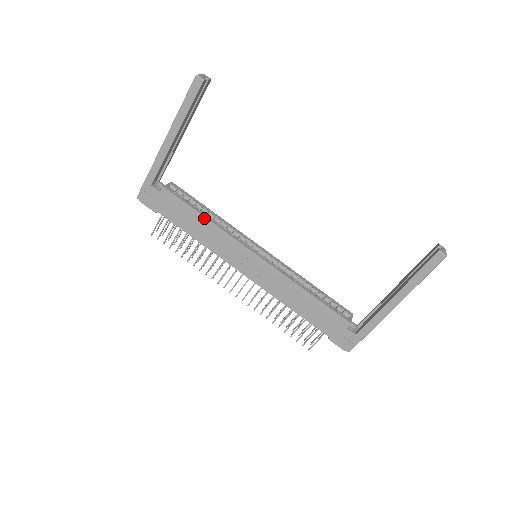
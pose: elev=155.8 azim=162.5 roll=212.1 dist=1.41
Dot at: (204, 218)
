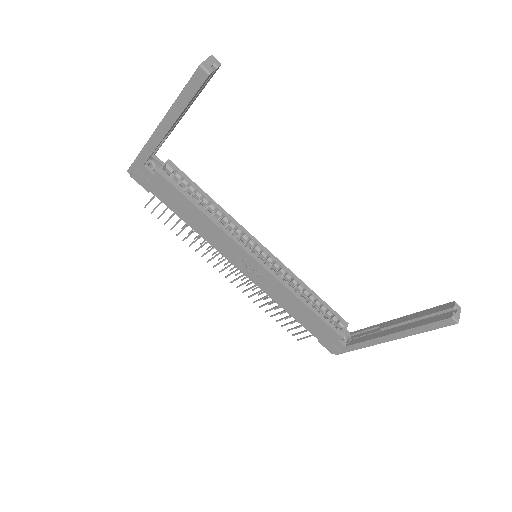
Dot at: (202, 213)
